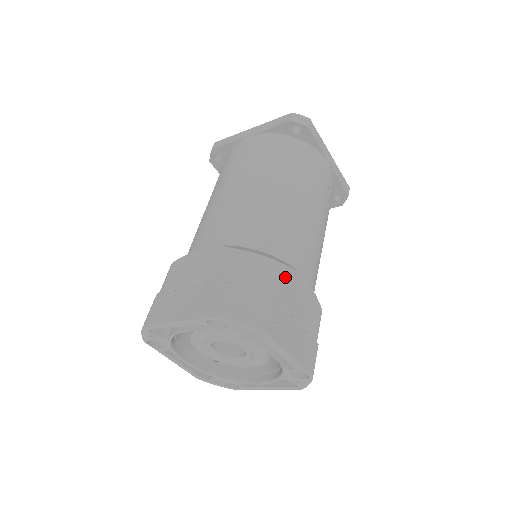
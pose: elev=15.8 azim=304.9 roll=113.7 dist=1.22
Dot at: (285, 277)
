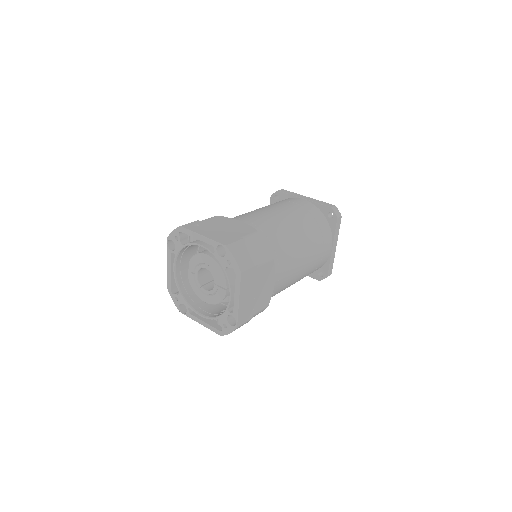
Dot at: (216, 218)
